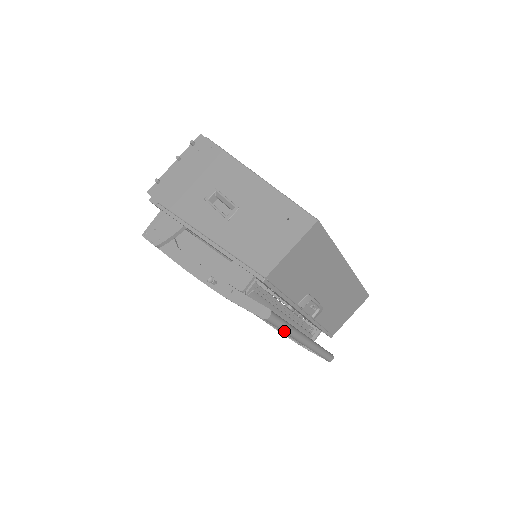
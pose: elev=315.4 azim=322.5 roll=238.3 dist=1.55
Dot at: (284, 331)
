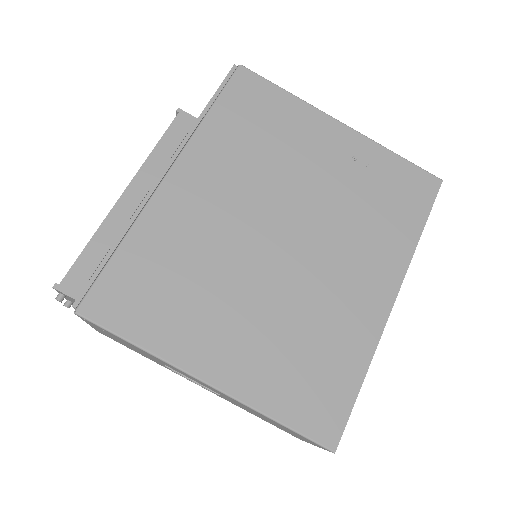
Dot at: occluded
